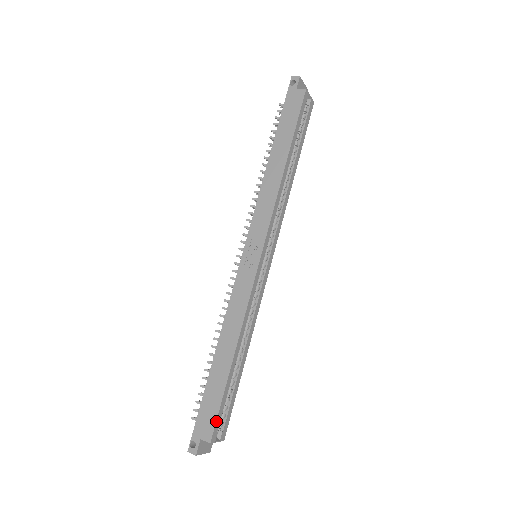
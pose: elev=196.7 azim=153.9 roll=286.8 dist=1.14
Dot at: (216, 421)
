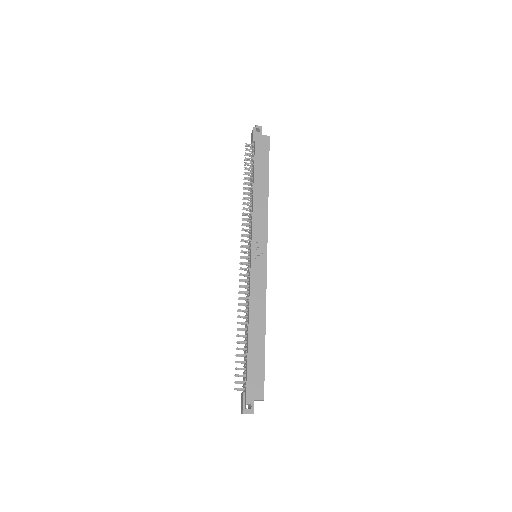
Dot at: occluded
